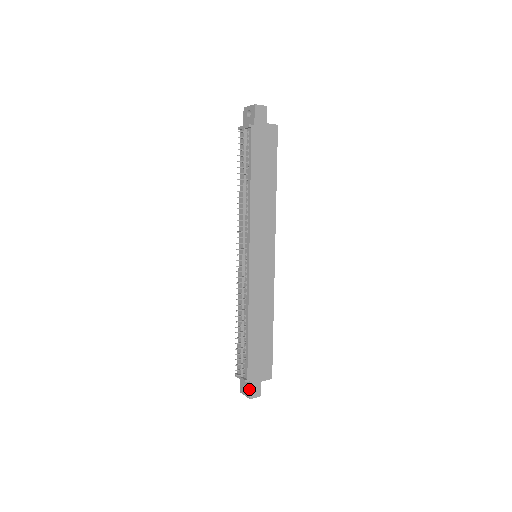
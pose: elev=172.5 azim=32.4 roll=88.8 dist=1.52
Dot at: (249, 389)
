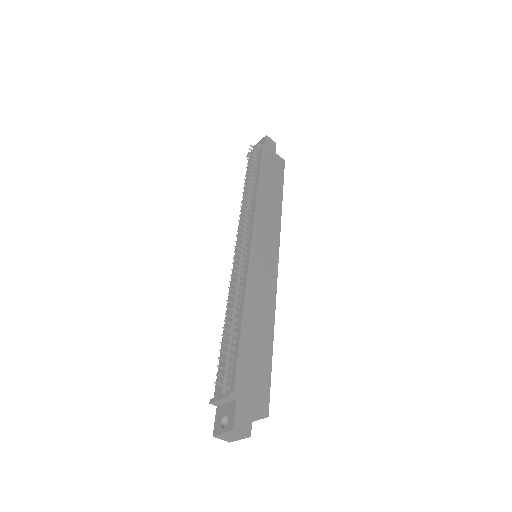
Dot at: (234, 413)
